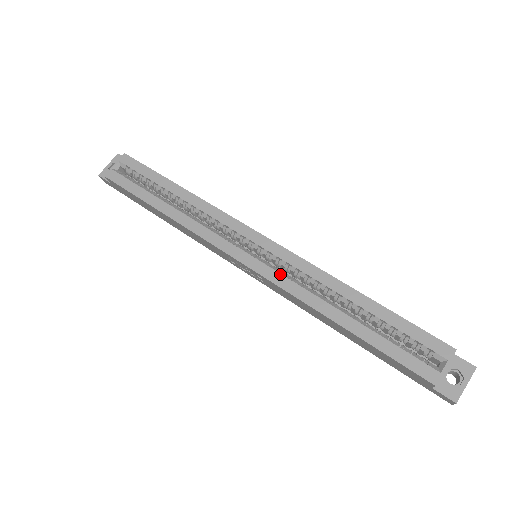
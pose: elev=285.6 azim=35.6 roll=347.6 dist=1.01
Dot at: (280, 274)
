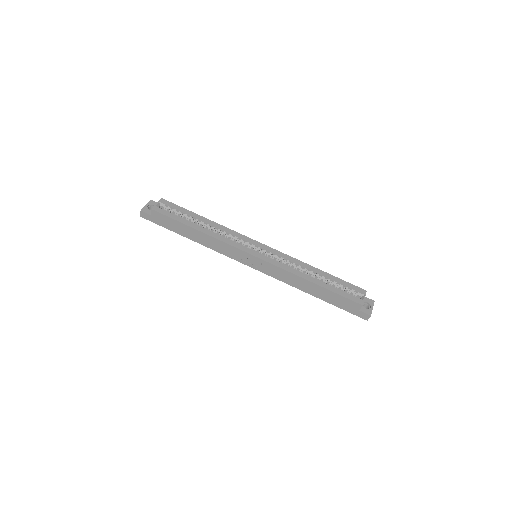
Dot at: (276, 261)
